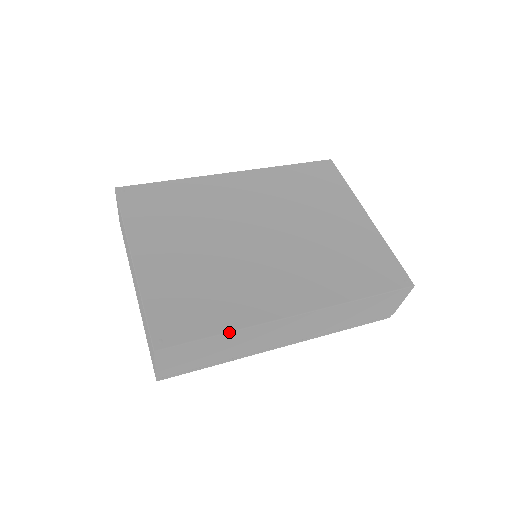
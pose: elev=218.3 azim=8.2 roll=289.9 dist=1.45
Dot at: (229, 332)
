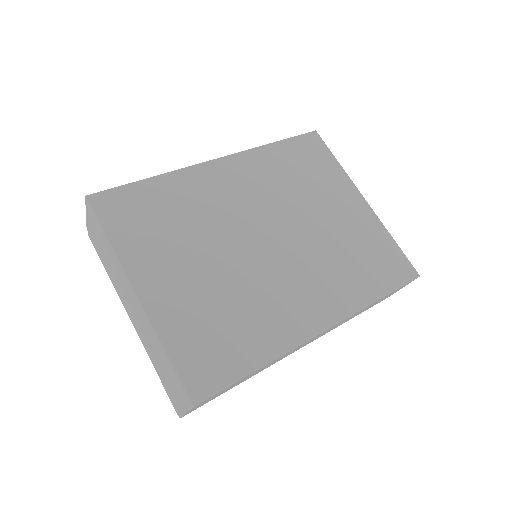
Dot at: (264, 365)
